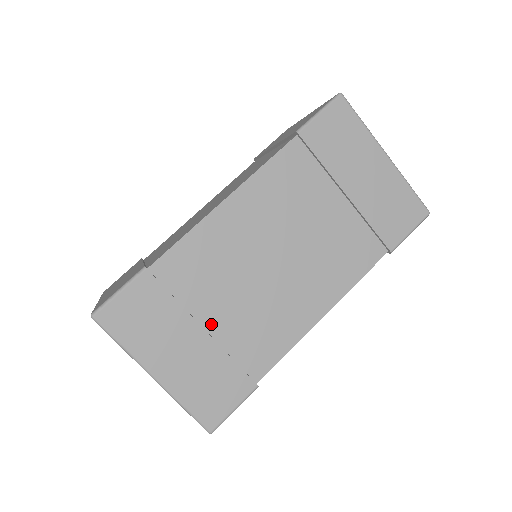
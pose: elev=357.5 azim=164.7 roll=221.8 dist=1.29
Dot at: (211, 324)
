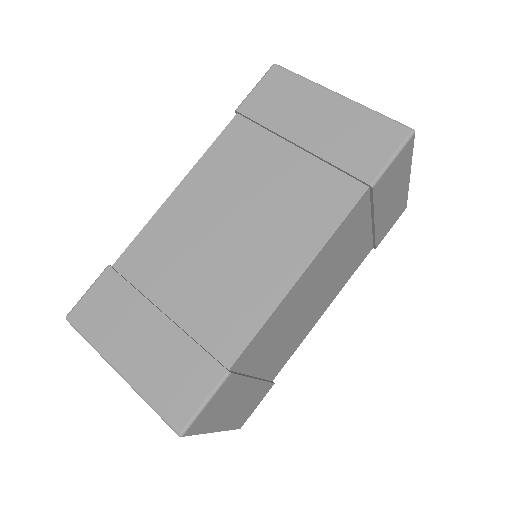
Dot at: (172, 309)
